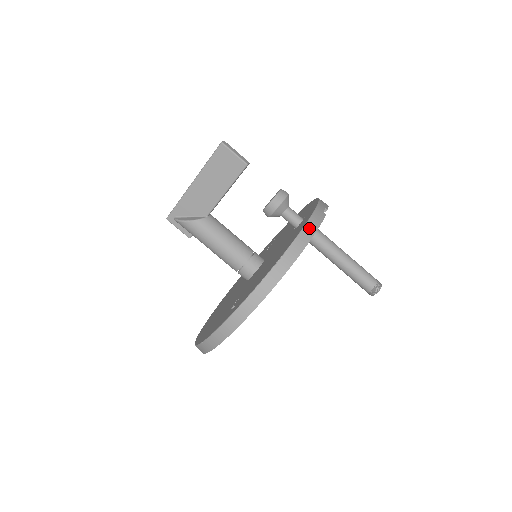
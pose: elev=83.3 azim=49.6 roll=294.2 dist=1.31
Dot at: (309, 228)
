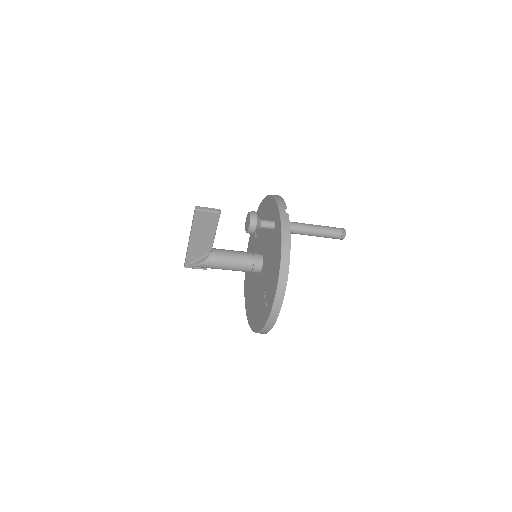
Dot at: (285, 235)
